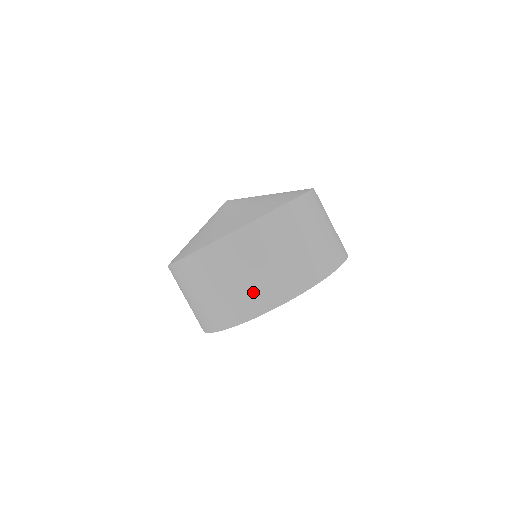
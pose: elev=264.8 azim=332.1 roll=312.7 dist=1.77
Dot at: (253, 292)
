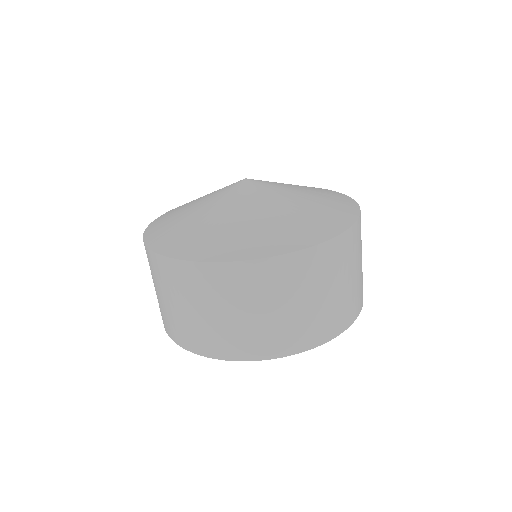
Dot at: (343, 306)
